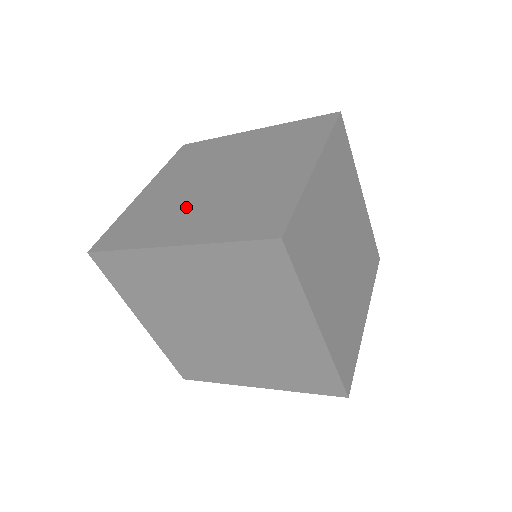
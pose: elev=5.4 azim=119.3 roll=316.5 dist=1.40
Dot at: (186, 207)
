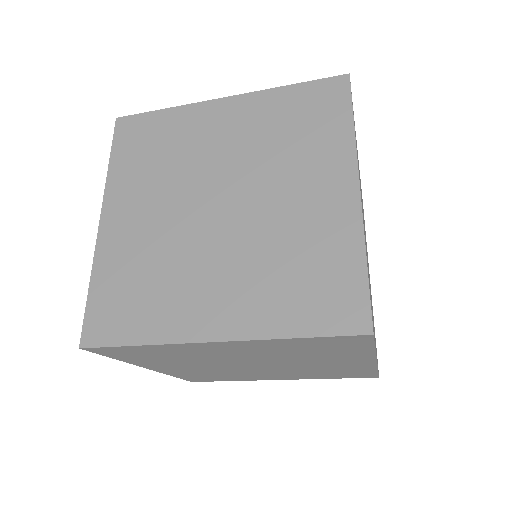
Dot at: (196, 263)
